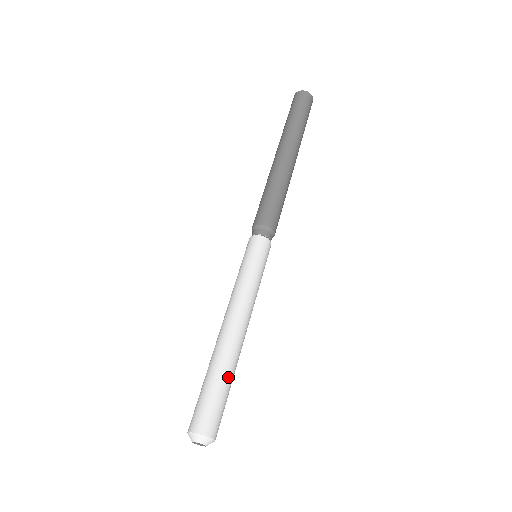
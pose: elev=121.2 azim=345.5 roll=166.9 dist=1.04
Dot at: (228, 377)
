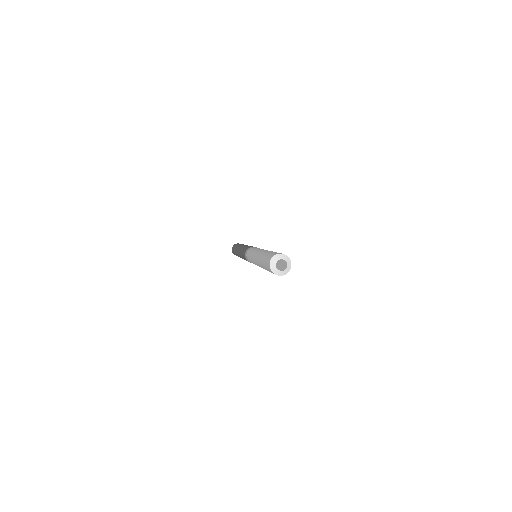
Dot at: occluded
